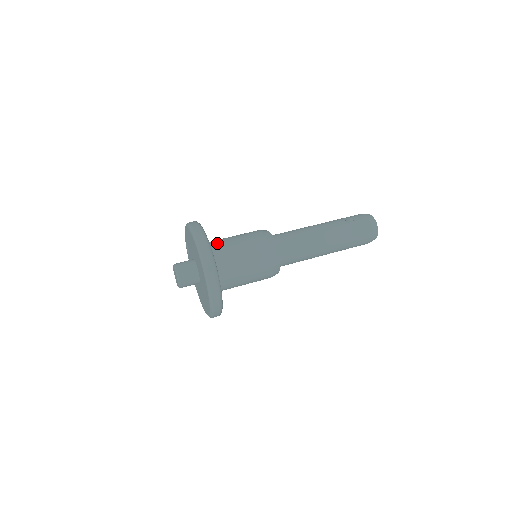
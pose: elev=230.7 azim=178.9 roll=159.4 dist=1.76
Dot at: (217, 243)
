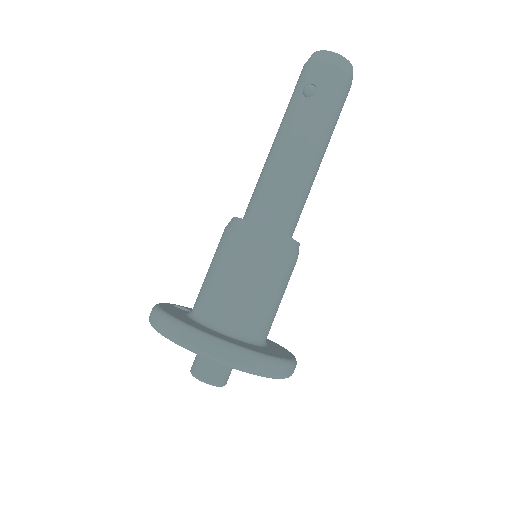
Dot at: (210, 307)
